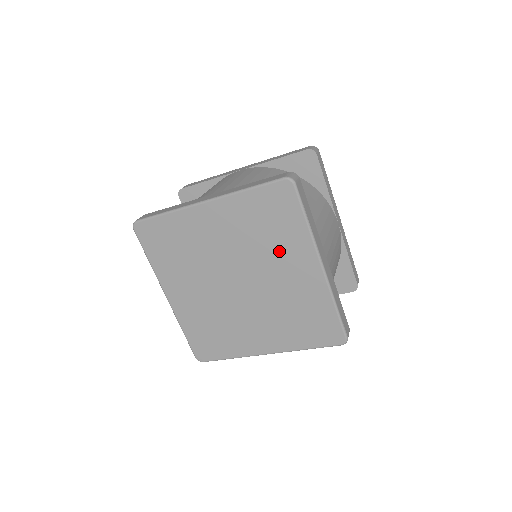
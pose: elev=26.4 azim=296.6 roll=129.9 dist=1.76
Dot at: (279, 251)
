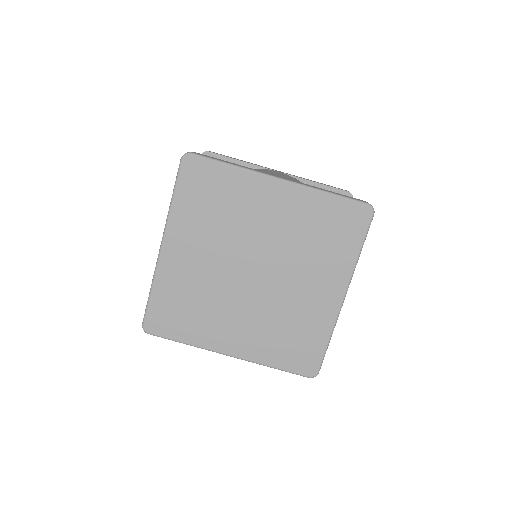
Dot at: (317, 264)
